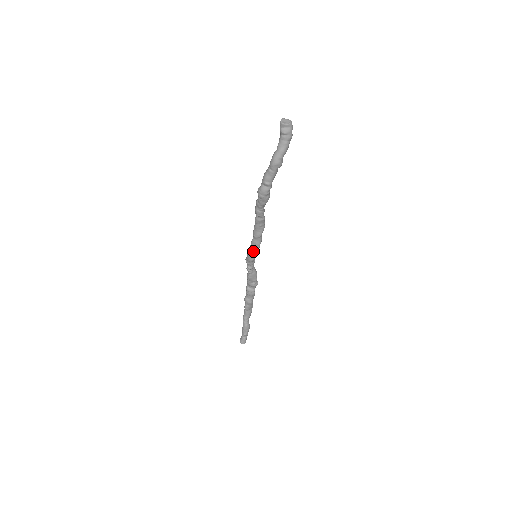
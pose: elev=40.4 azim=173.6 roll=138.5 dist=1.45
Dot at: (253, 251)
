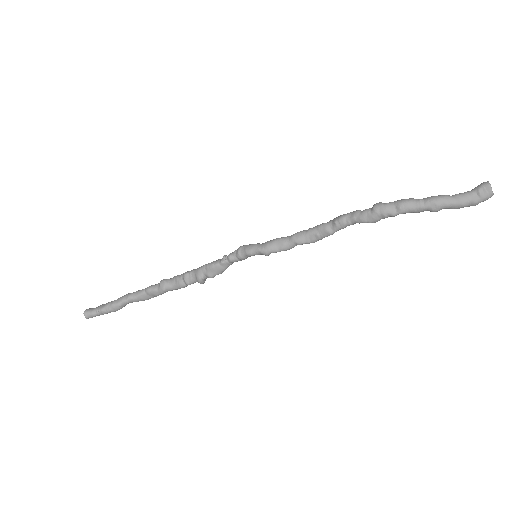
Dot at: (268, 247)
